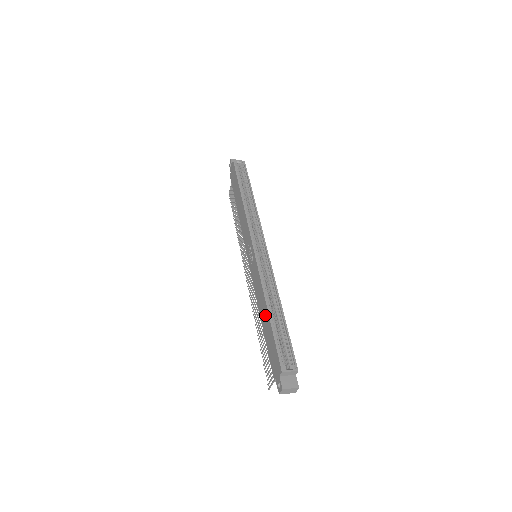
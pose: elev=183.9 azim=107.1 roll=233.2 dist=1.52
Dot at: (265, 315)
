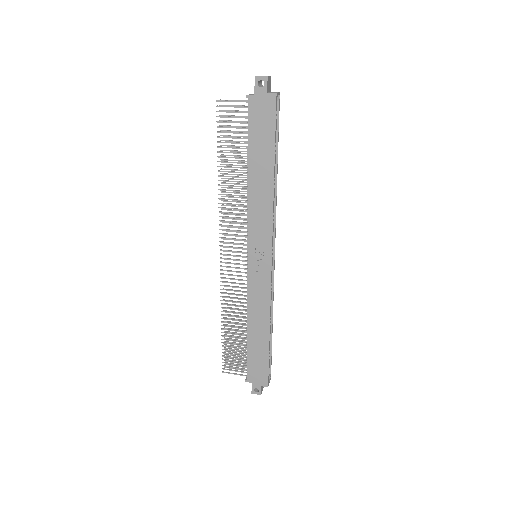
Dot at: (262, 336)
